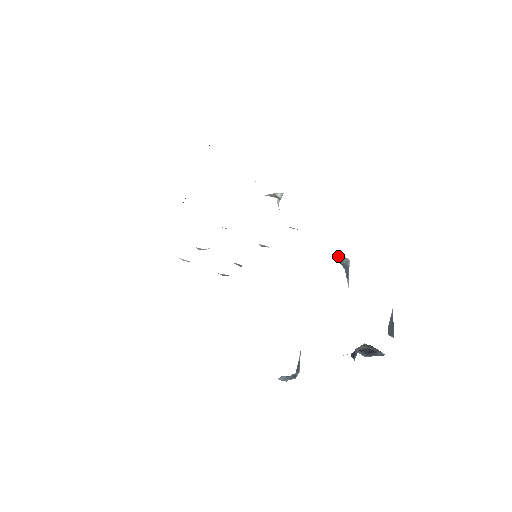
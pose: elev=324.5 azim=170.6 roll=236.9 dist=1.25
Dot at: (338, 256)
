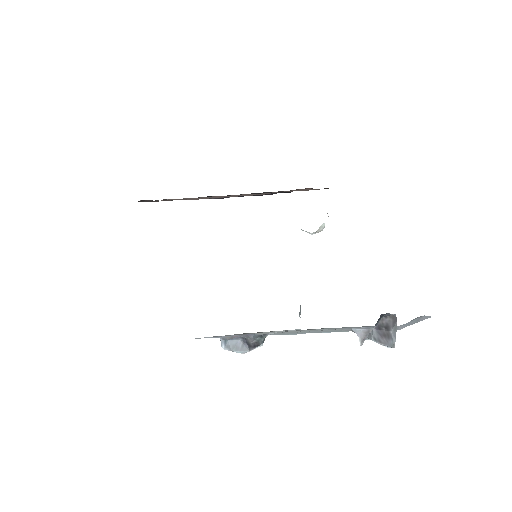
Dot at: occluded
